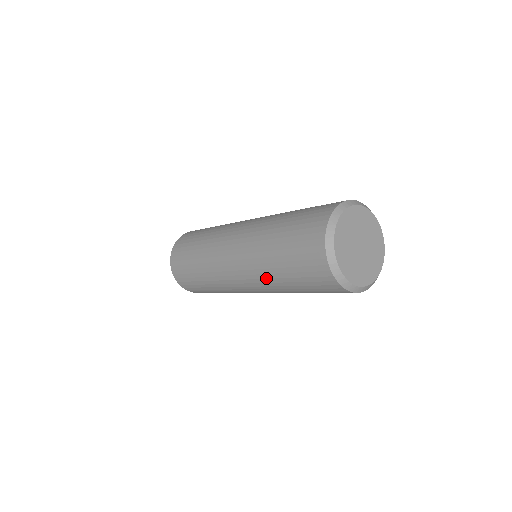
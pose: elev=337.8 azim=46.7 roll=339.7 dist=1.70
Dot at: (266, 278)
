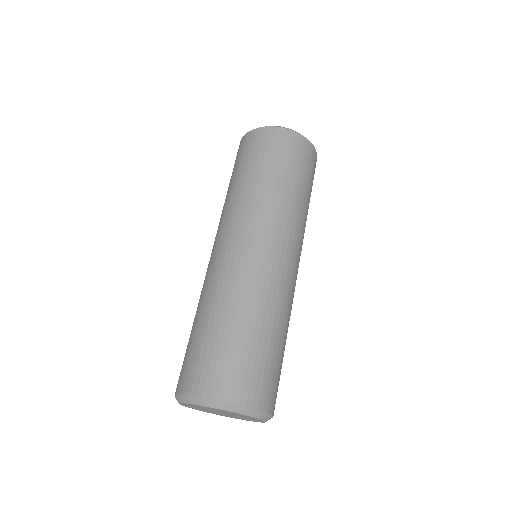
Dot at: occluded
